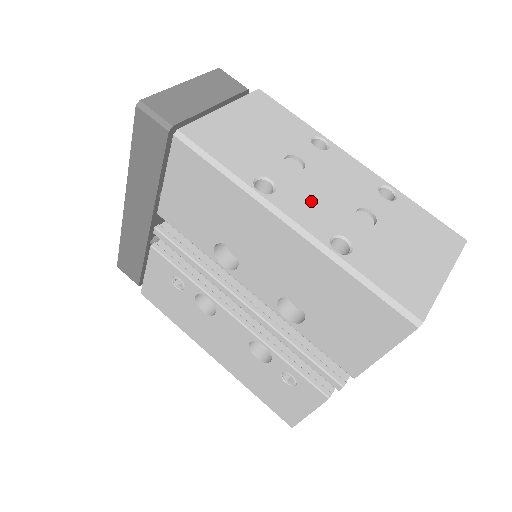
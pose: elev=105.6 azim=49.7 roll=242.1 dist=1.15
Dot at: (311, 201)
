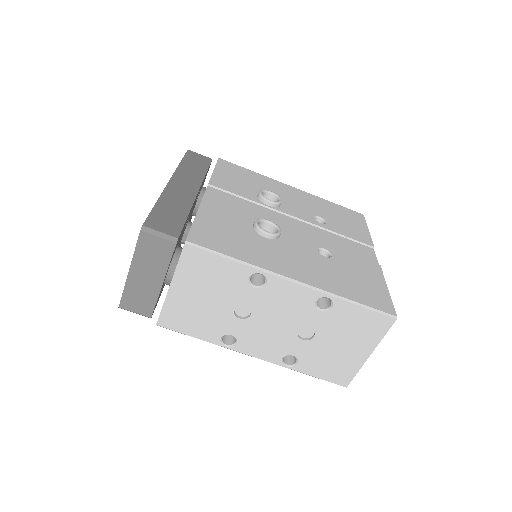
Dot at: (263, 339)
